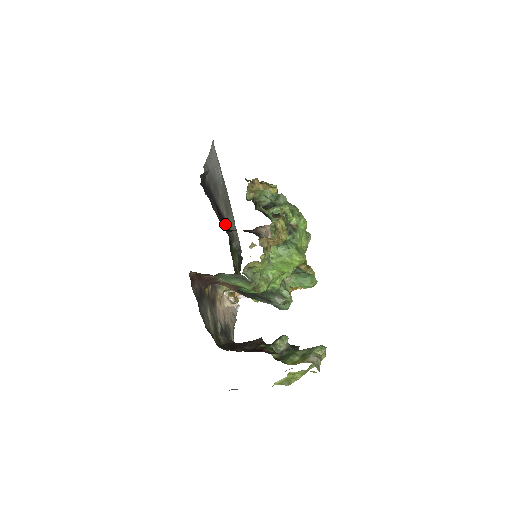
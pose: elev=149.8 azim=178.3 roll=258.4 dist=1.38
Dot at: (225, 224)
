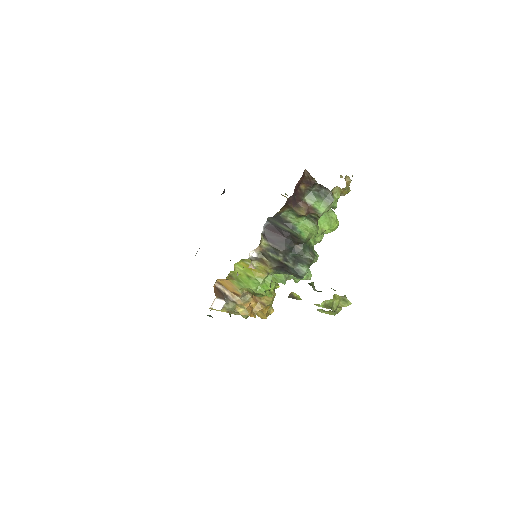
Dot at: (195, 255)
